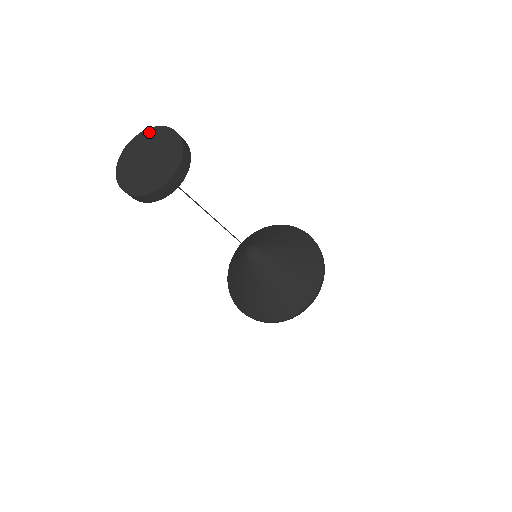
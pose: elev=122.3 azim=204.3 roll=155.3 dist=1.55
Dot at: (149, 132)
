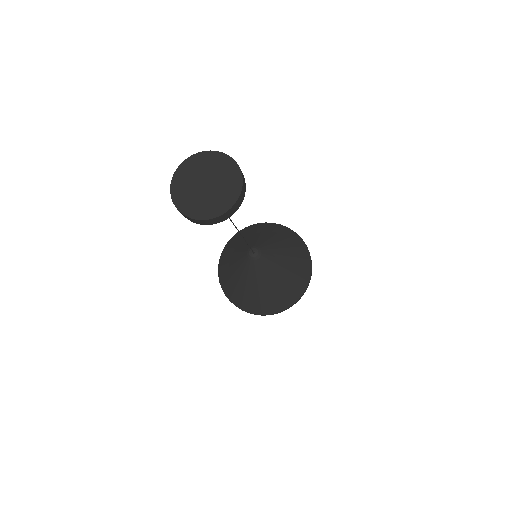
Dot at: (178, 174)
